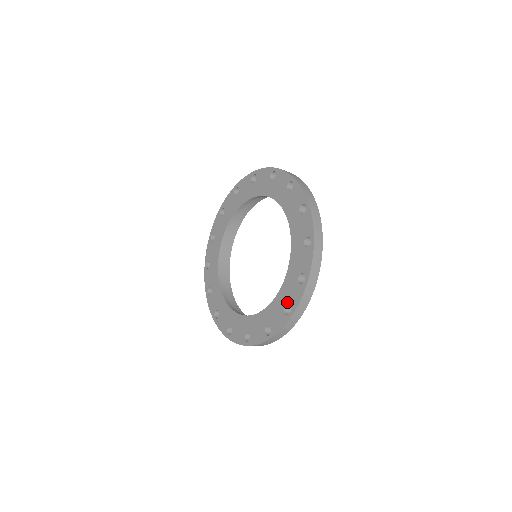
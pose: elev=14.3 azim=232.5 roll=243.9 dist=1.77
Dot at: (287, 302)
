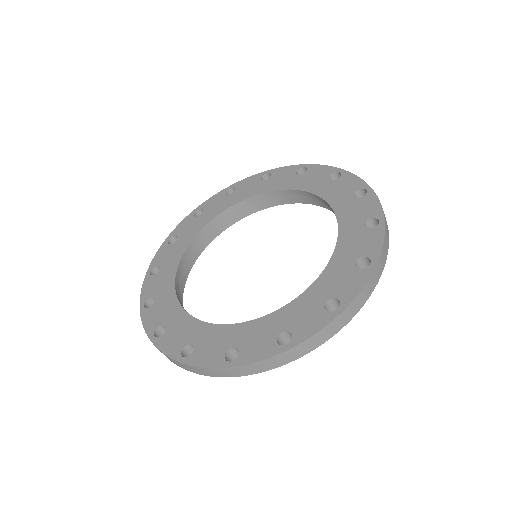
Dot at: (332, 294)
